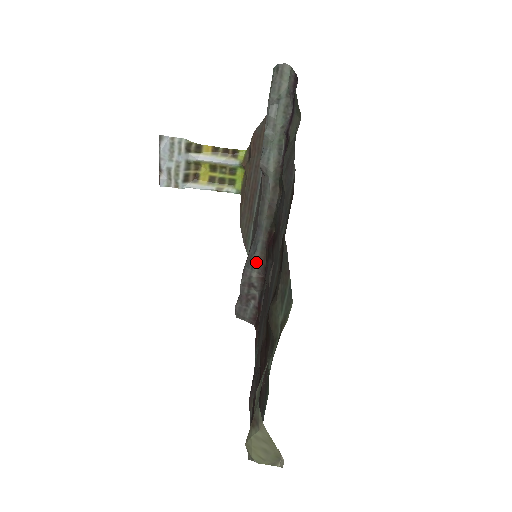
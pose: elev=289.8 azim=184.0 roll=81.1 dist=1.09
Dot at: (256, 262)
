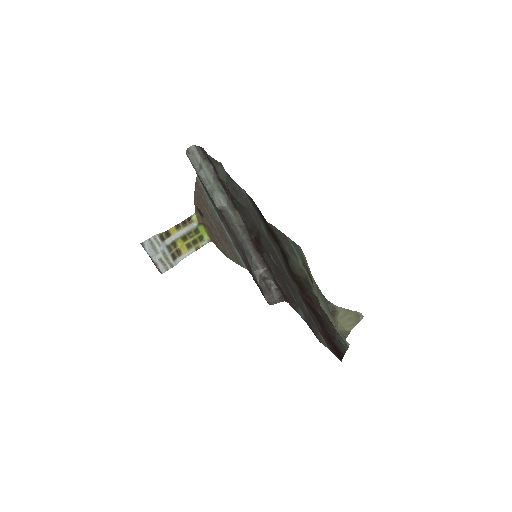
Dot at: (257, 263)
